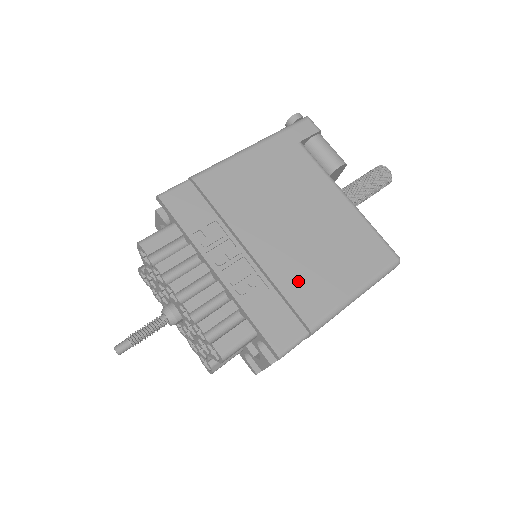
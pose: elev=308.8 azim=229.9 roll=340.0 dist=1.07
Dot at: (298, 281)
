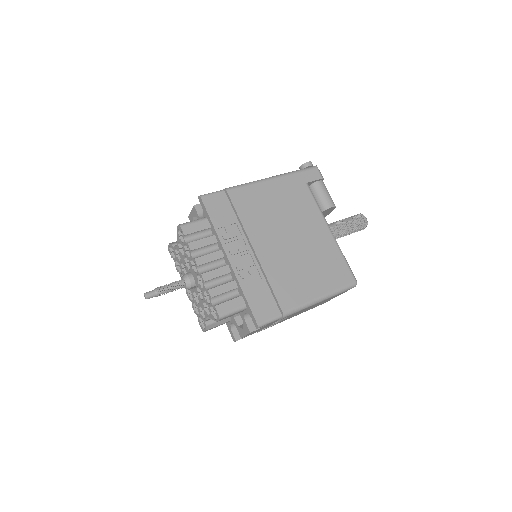
Dot at: (283, 279)
